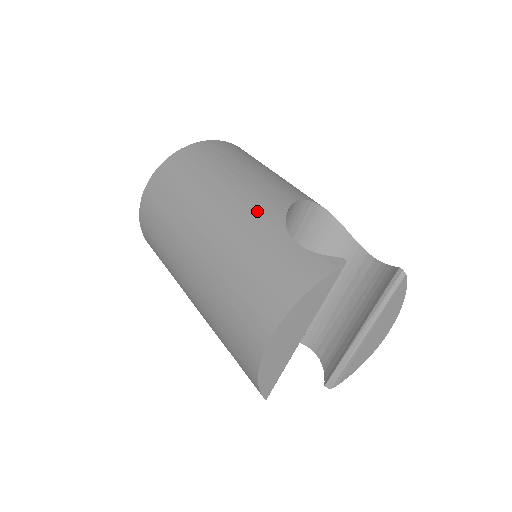
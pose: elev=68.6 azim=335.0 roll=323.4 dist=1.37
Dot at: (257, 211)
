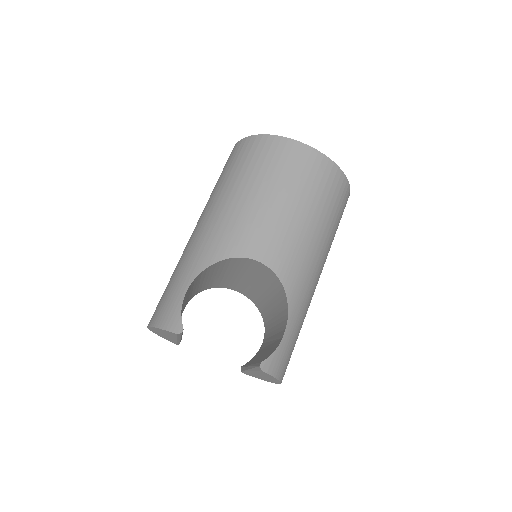
Dot at: (207, 245)
